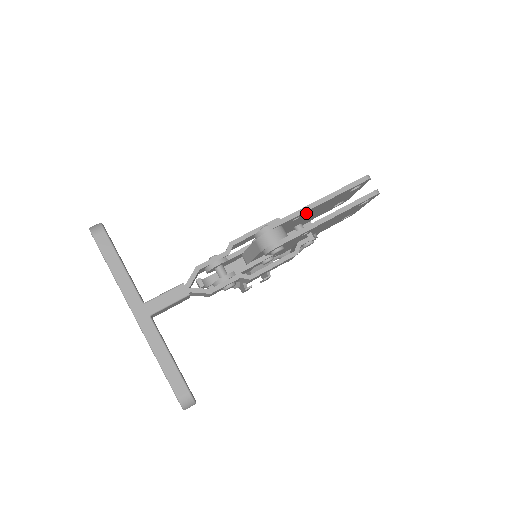
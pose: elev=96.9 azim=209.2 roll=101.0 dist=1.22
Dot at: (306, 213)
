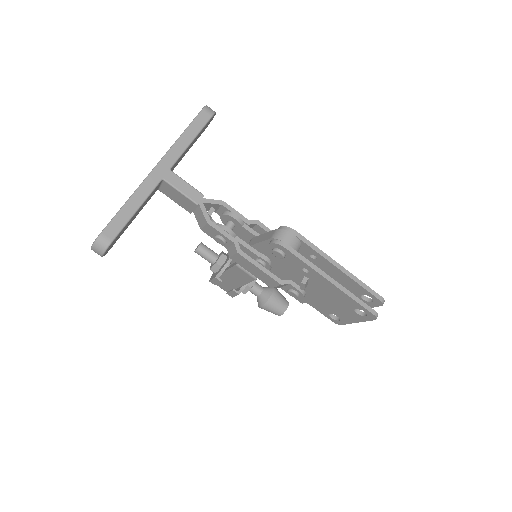
Dot at: (323, 263)
